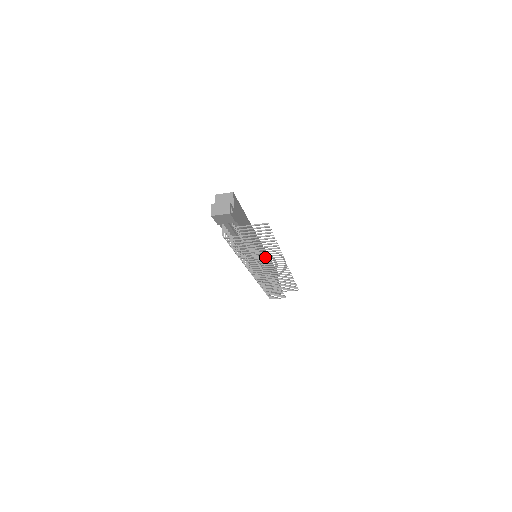
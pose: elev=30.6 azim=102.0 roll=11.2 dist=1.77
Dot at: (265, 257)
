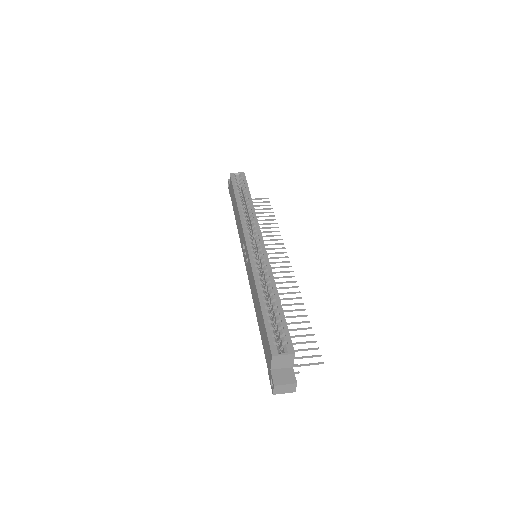
Dot at: occluded
